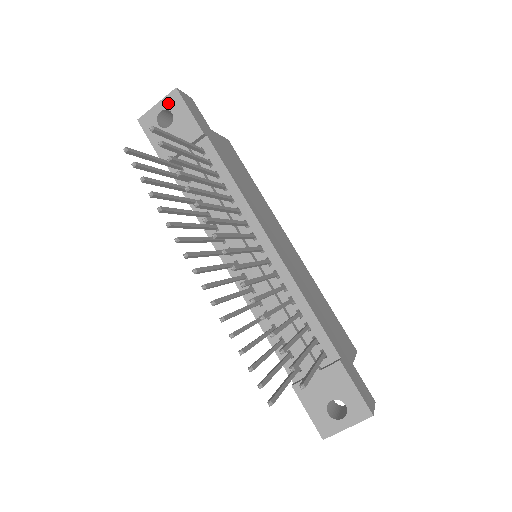
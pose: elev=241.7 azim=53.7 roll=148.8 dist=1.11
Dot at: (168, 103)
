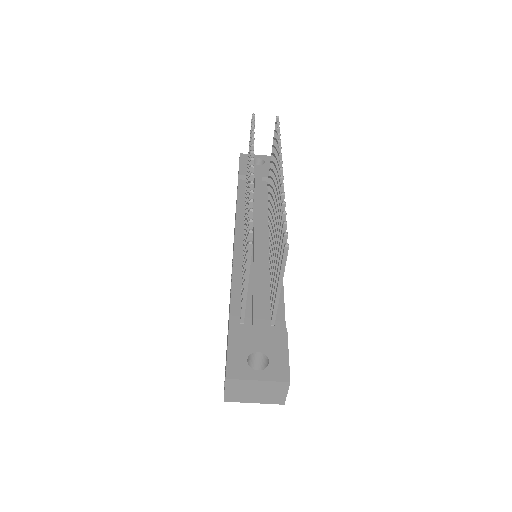
Dot at: (266, 158)
